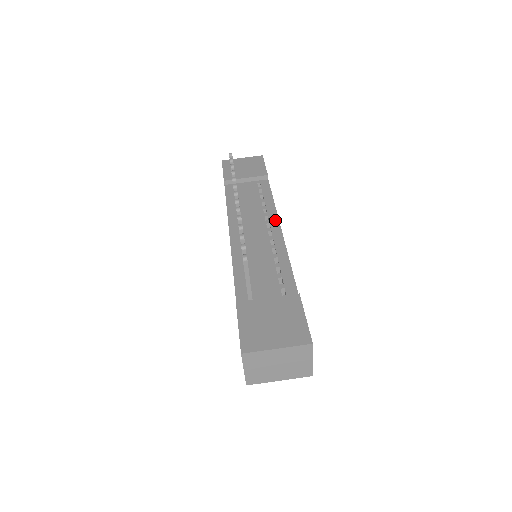
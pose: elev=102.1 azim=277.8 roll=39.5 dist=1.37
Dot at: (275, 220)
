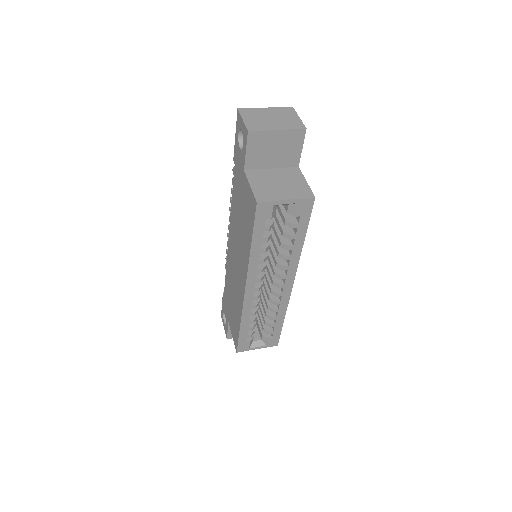
Dot at: occluded
